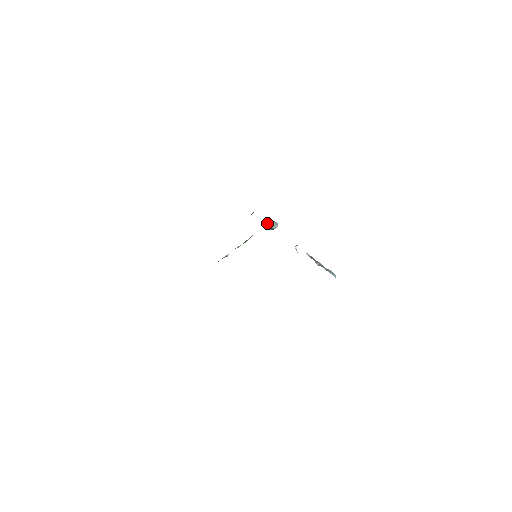
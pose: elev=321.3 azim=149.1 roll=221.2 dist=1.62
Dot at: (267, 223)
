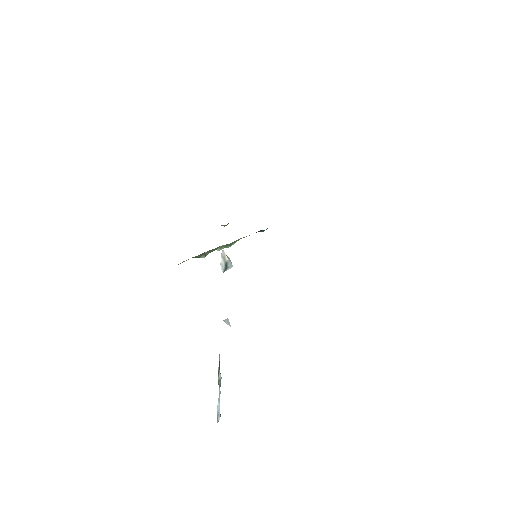
Dot at: (225, 255)
